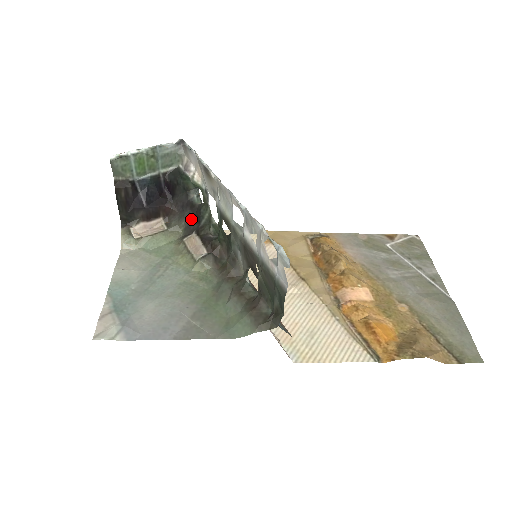
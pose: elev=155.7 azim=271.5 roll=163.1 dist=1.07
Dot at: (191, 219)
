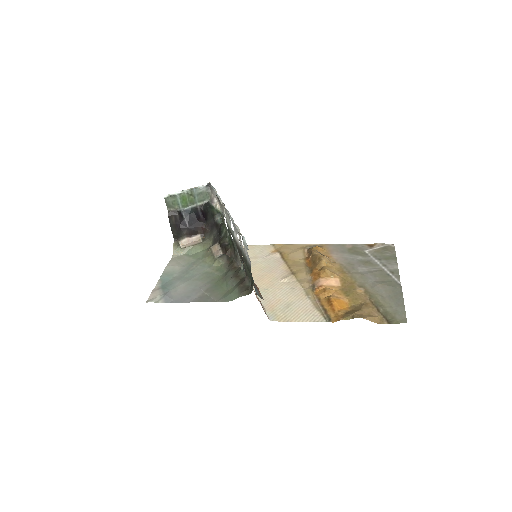
Dot at: (216, 234)
